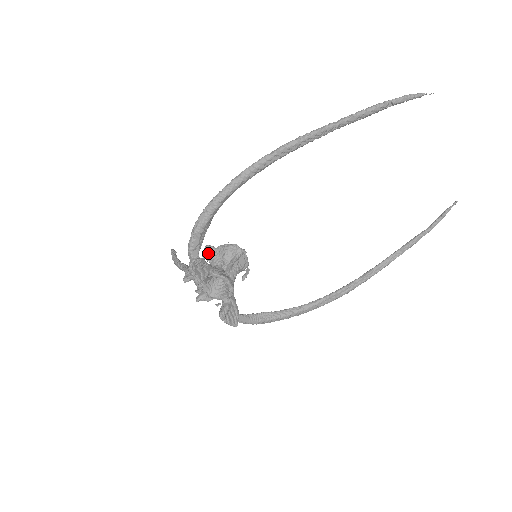
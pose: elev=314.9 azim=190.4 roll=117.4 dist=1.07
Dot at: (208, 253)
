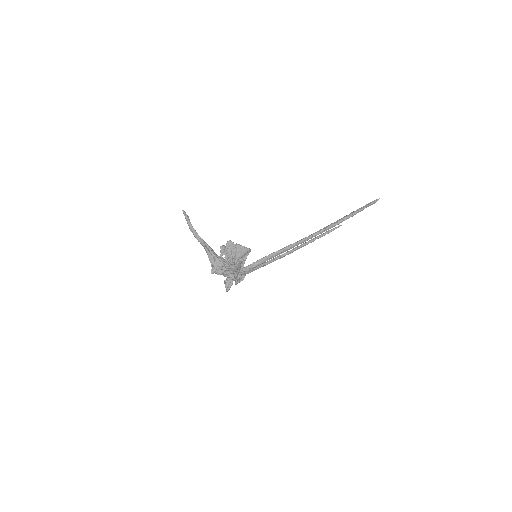
Dot at: (230, 247)
